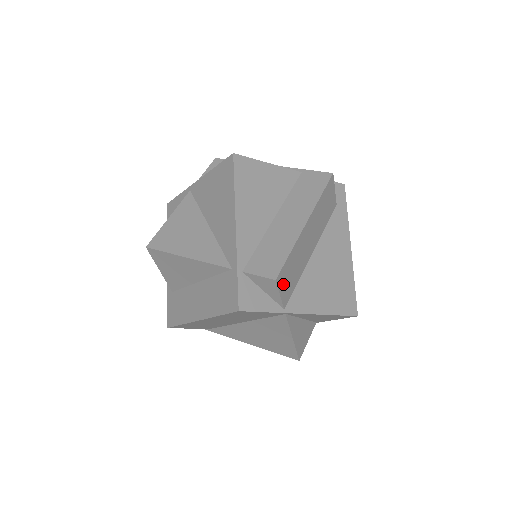
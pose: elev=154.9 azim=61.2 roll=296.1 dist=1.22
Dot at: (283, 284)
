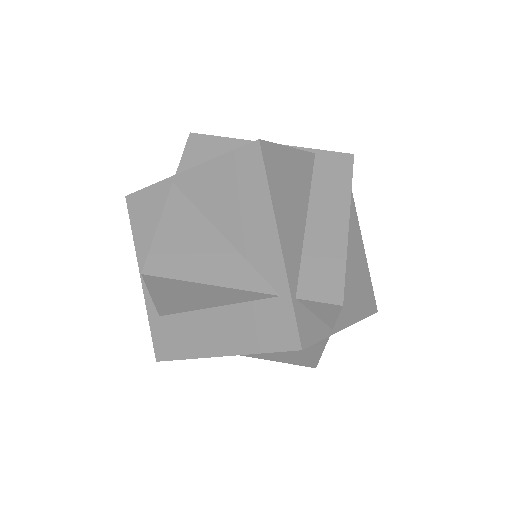
Dot at: occluded
